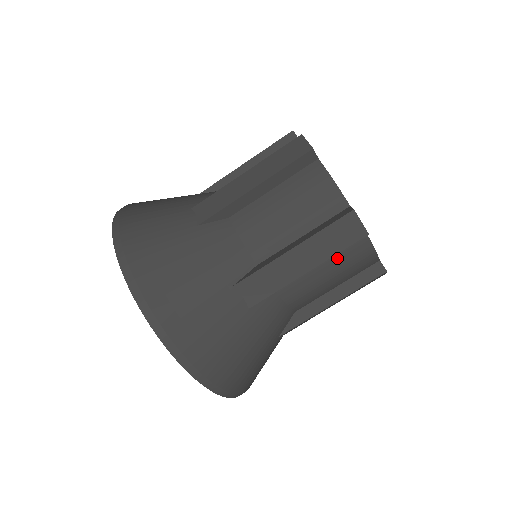
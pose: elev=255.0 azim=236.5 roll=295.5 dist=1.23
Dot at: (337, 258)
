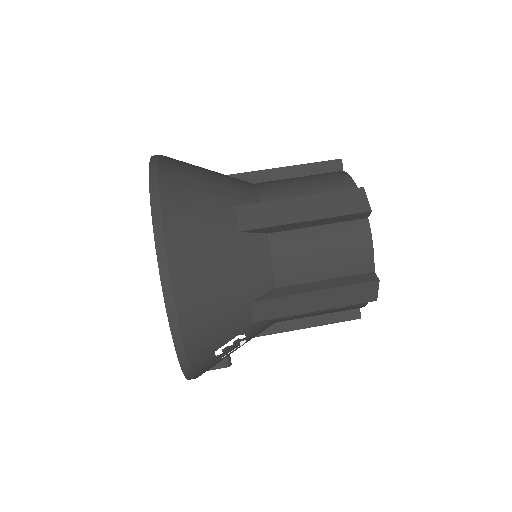
Dot at: (336, 234)
